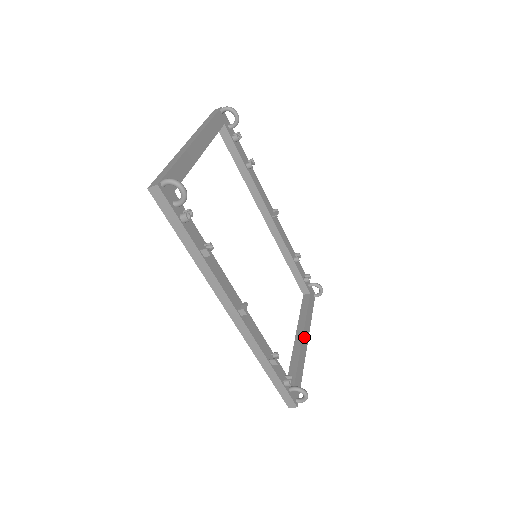
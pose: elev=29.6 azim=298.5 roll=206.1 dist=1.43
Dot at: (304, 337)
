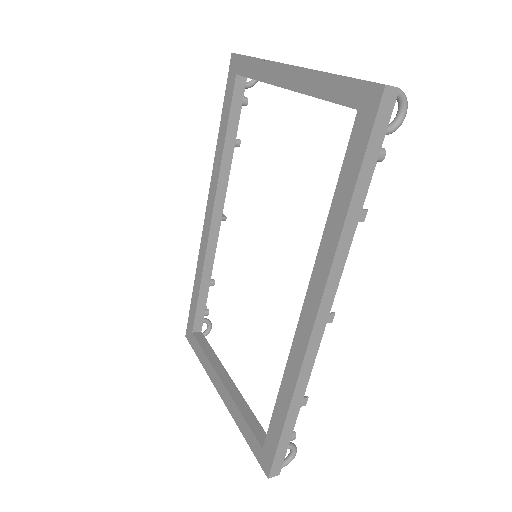
Dot at: (231, 383)
